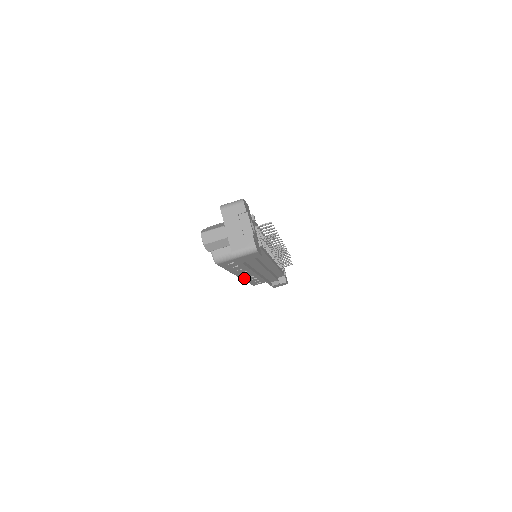
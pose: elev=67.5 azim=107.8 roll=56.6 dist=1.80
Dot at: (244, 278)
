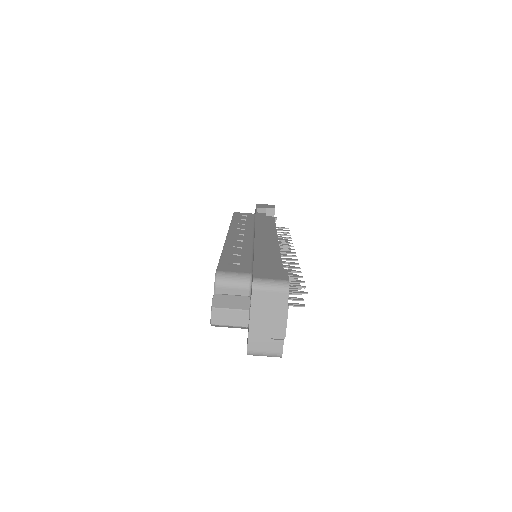
Dot at: occluded
